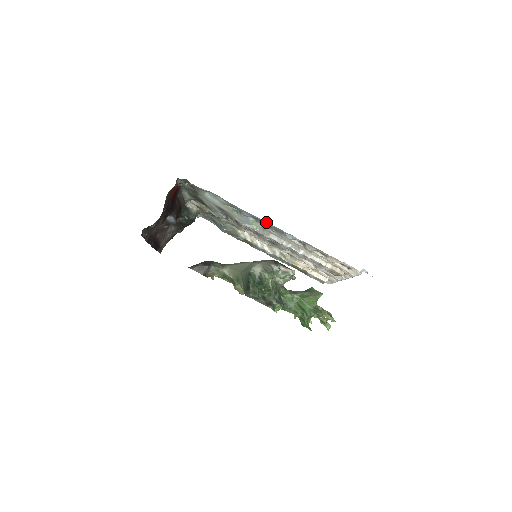
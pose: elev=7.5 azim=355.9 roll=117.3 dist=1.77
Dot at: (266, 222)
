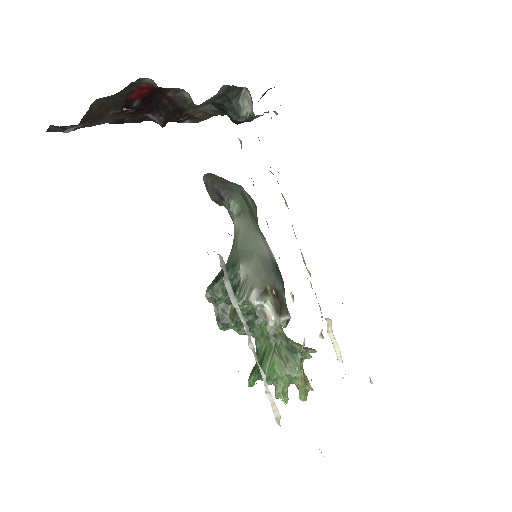
Dot at: occluded
